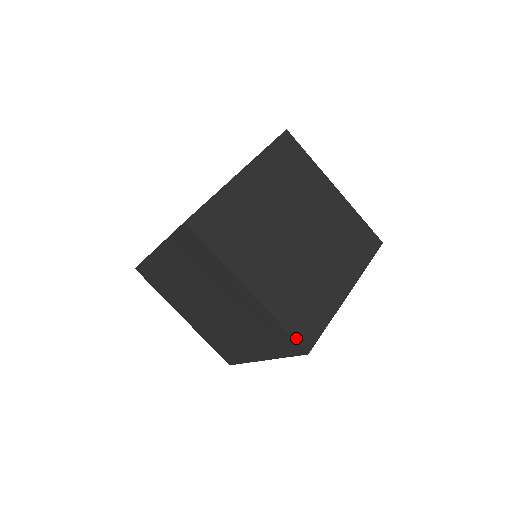
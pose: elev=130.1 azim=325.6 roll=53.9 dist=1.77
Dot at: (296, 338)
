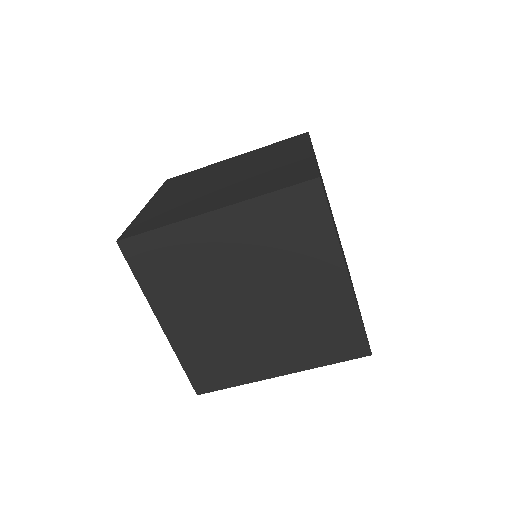
Dot at: (294, 184)
